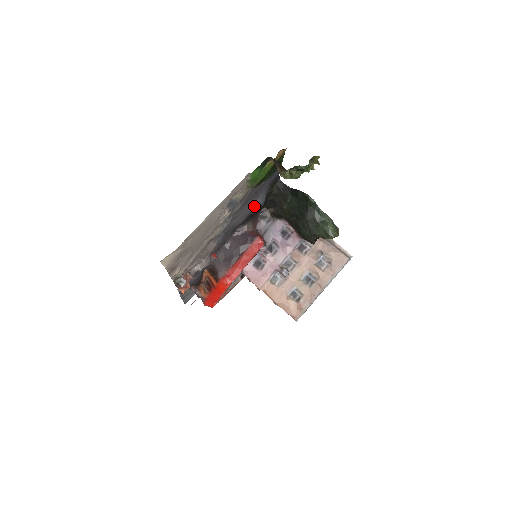
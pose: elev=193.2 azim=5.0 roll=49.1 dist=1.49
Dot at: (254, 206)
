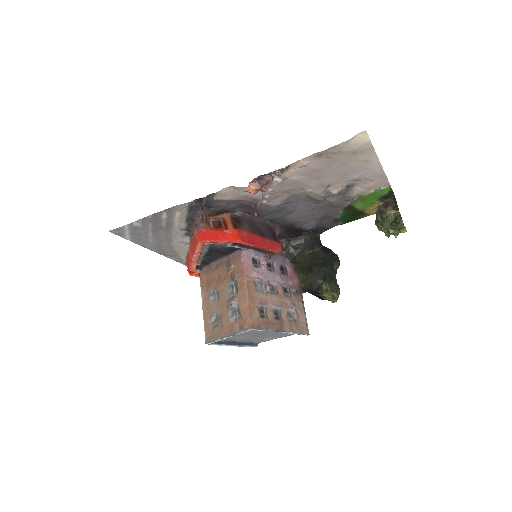
Dot at: (310, 222)
